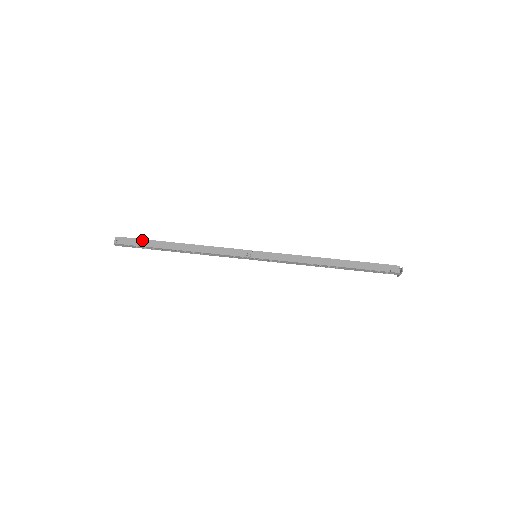
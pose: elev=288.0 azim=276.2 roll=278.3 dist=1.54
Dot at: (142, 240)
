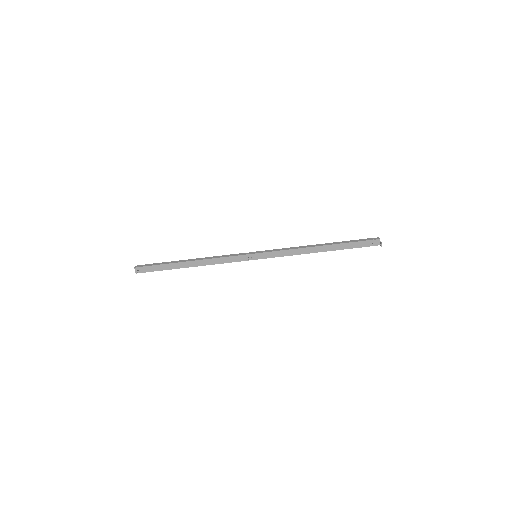
Dot at: (157, 266)
